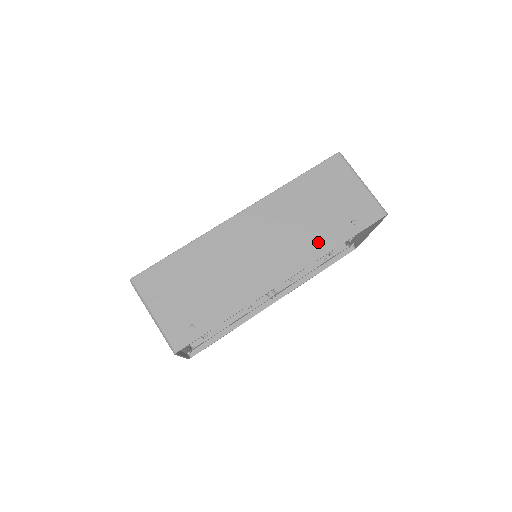
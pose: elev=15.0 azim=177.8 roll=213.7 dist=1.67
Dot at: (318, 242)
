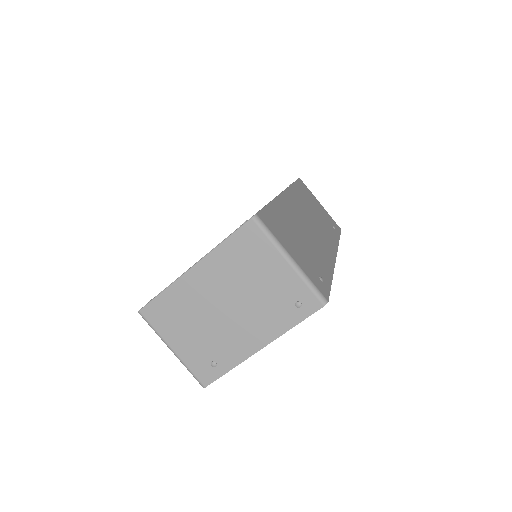
Dot at: (330, 234)
